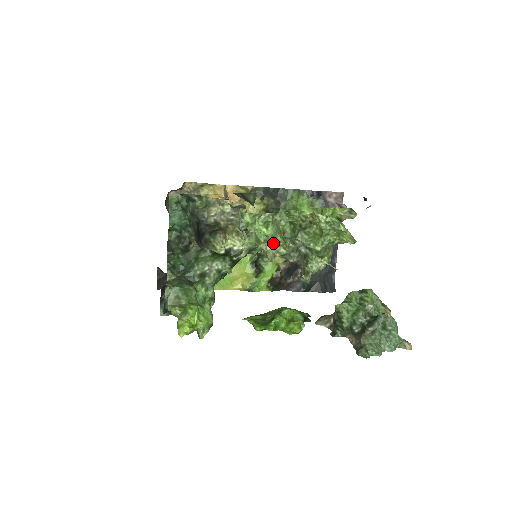
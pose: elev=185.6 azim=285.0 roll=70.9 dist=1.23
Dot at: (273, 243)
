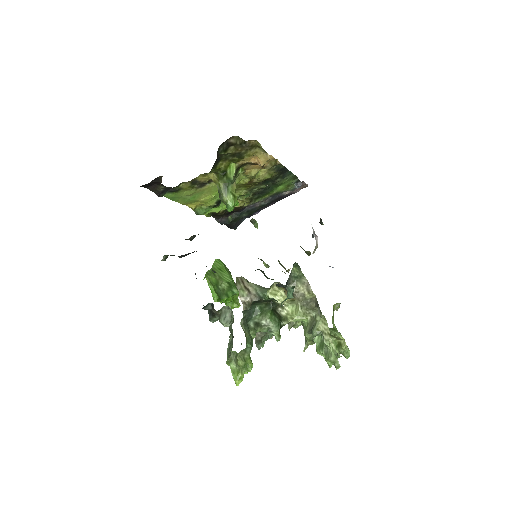
Dot at: (314, 342)
